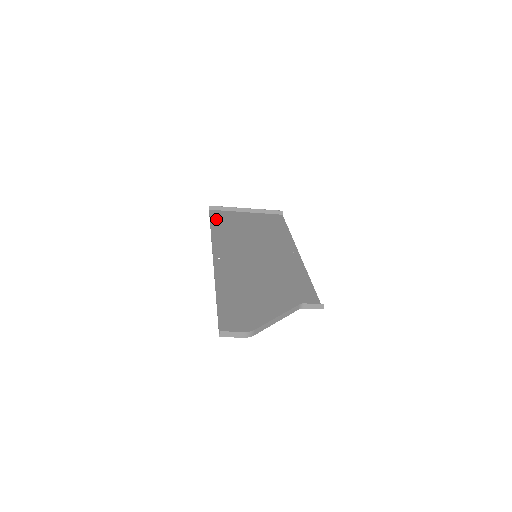
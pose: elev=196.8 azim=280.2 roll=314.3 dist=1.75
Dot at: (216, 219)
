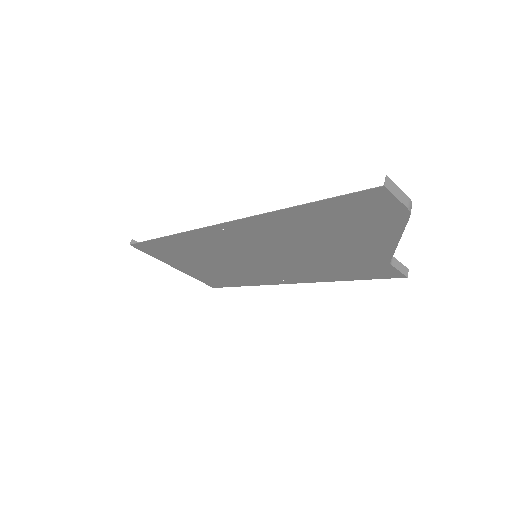
Dot at: (153, 245)
